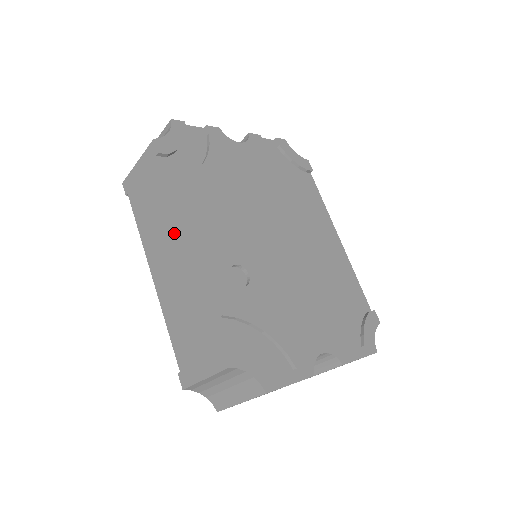
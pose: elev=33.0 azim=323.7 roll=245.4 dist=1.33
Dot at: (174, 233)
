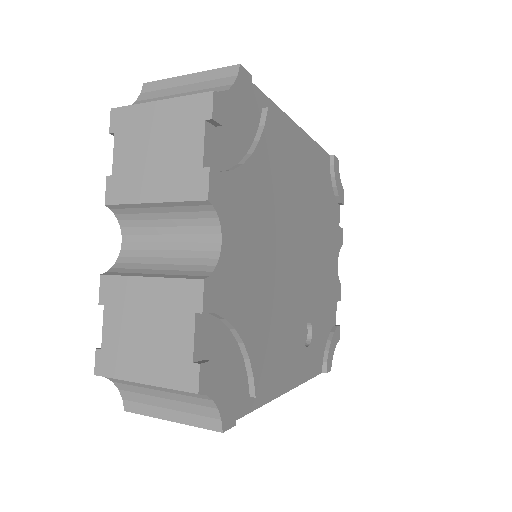
Dot at: occluded
